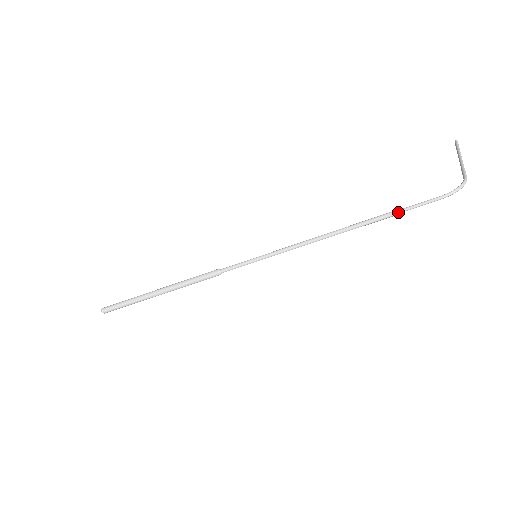
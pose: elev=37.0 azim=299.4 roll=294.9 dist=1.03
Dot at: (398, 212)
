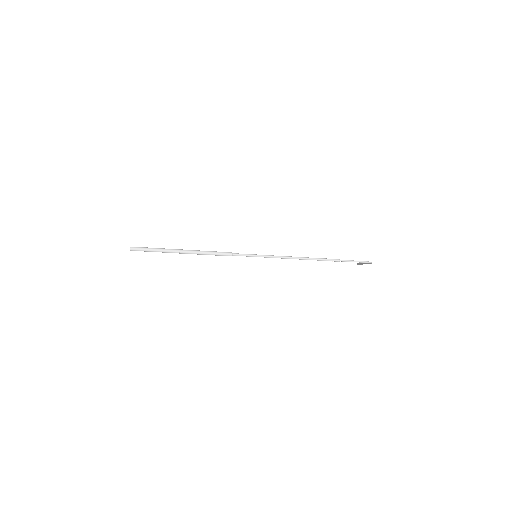
Dot at: (342, 260)
